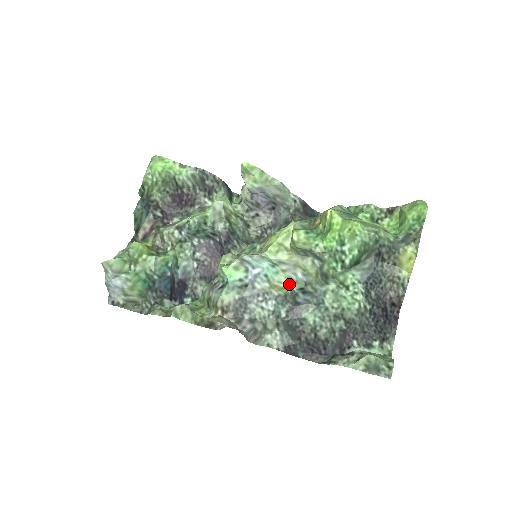
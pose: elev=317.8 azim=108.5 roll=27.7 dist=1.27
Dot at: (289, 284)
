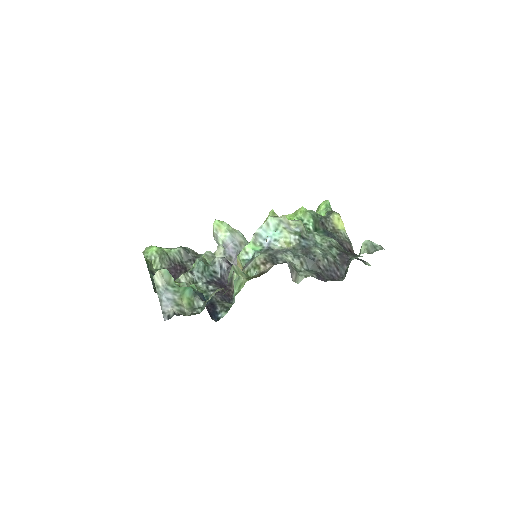
Dot at: (292, 237)
